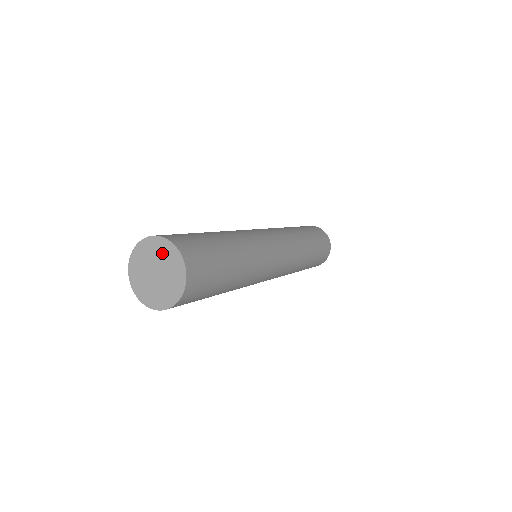
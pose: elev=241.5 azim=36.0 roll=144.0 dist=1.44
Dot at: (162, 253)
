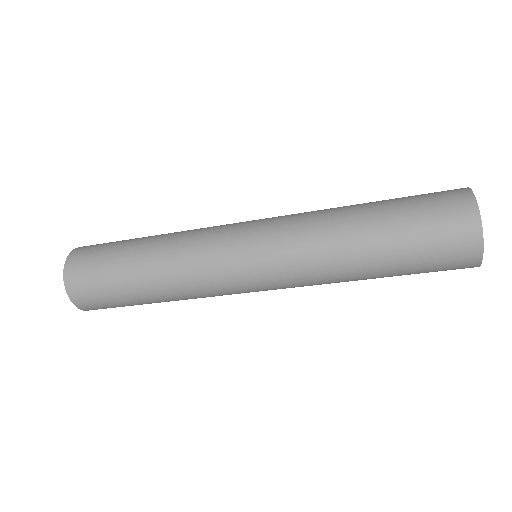
Dot at: occluded
